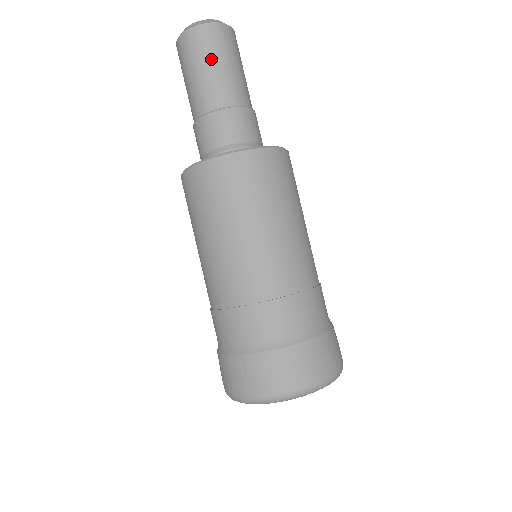
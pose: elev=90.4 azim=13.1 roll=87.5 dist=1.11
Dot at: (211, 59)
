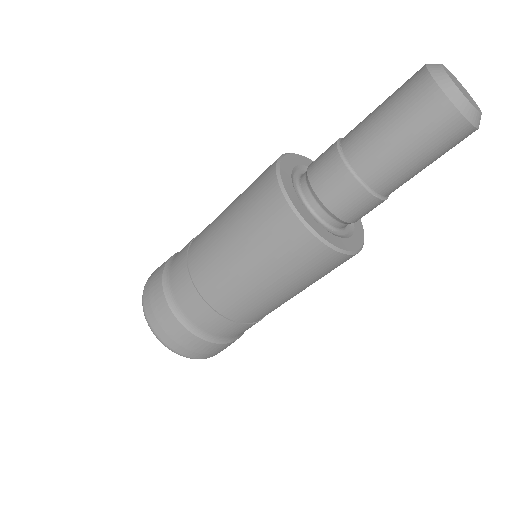
Dot at: occluded
